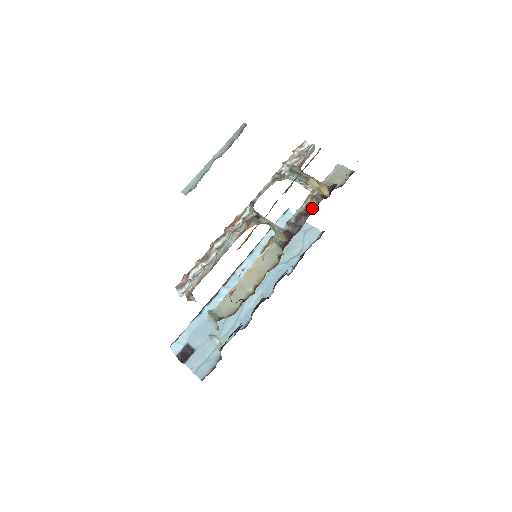
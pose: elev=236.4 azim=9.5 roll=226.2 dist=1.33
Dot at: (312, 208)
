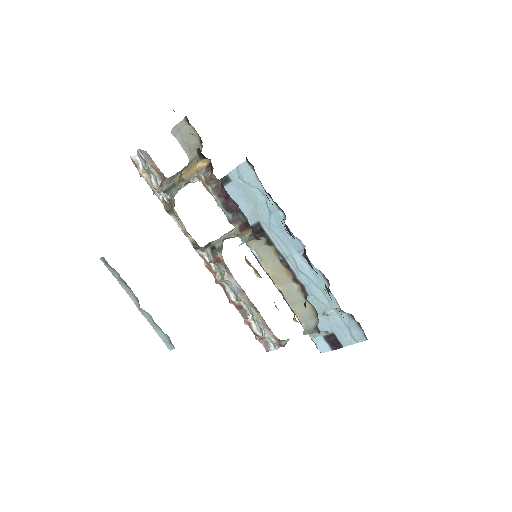
Dot at: (220, 188)
